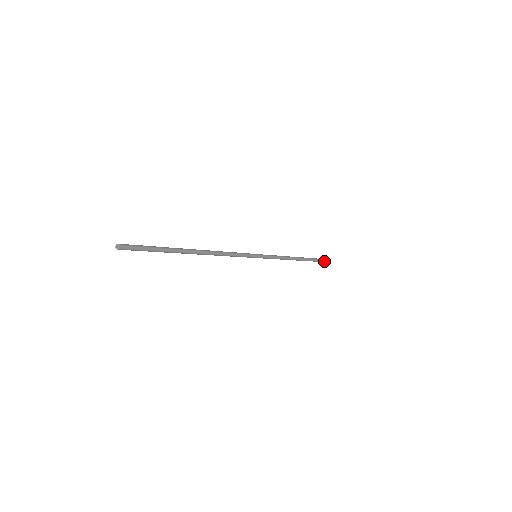
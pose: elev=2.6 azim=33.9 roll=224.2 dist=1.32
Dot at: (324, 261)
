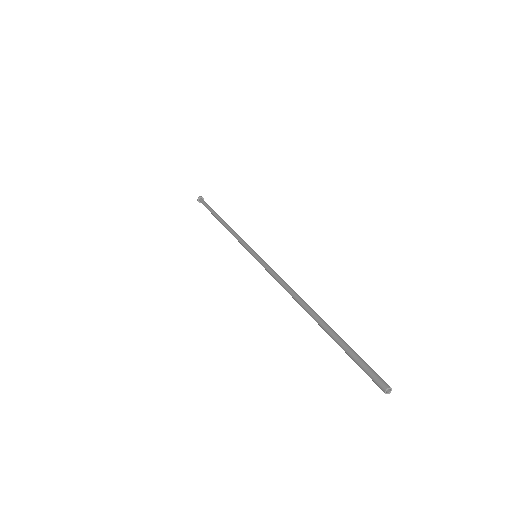
Dot at: occluded
